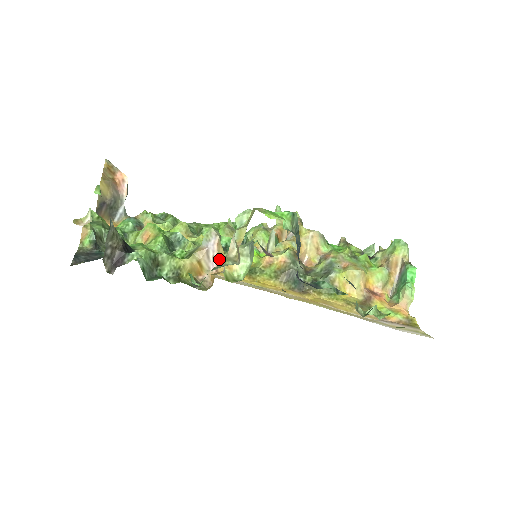
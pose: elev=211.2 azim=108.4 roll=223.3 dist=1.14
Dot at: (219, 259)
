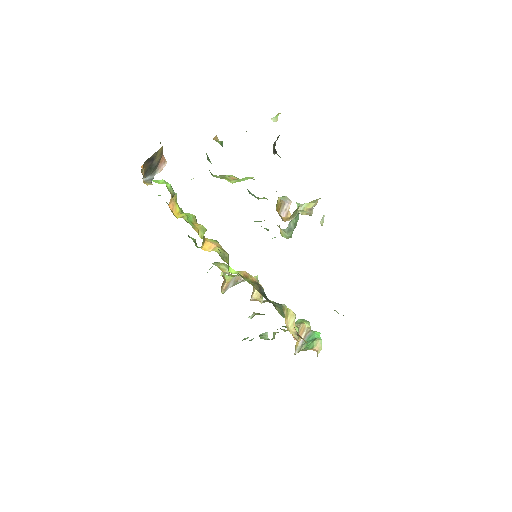
Dot at: (289, 213)
